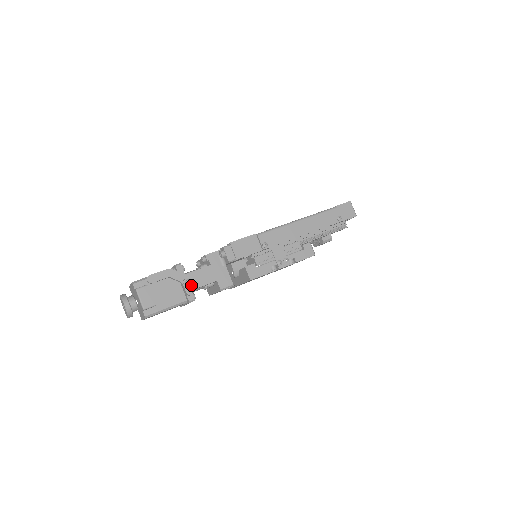
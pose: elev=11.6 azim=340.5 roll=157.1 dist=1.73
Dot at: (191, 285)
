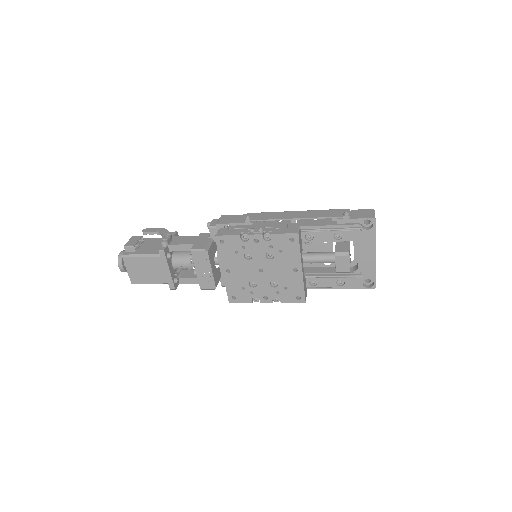
Dot at: (169, 238)
